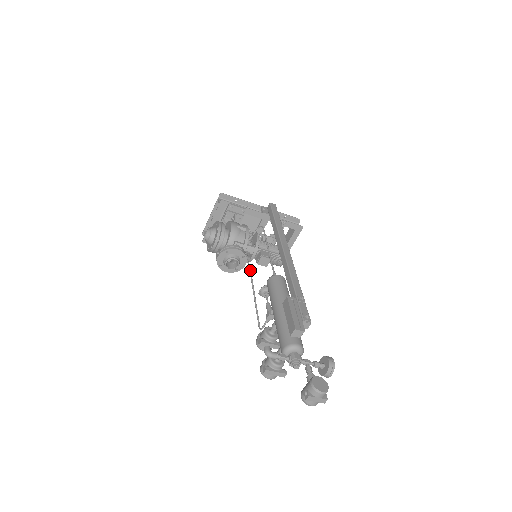
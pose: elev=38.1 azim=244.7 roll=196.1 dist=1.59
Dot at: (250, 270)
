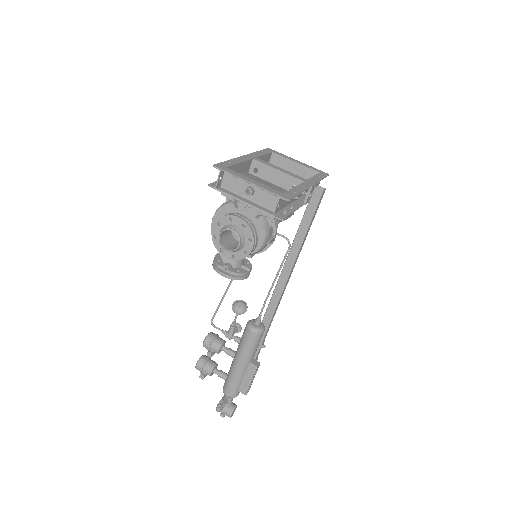
Dot at: occluded
